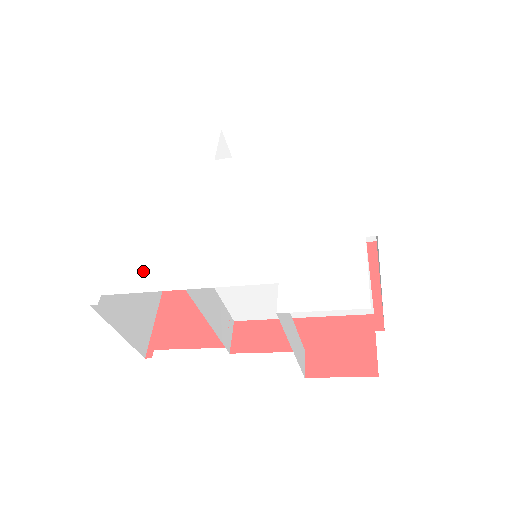
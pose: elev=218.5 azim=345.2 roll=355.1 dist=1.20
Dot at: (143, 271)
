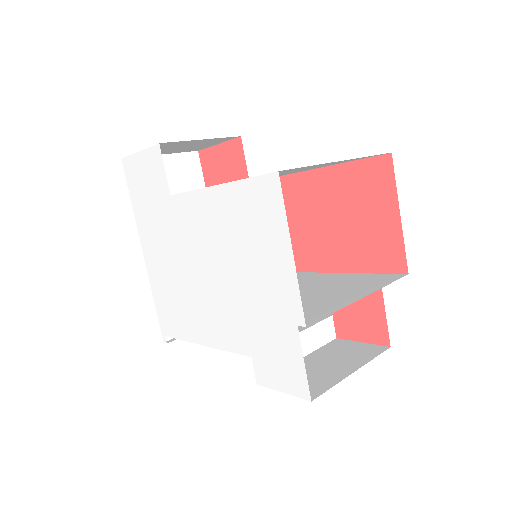
Dot at: (176, 321)
